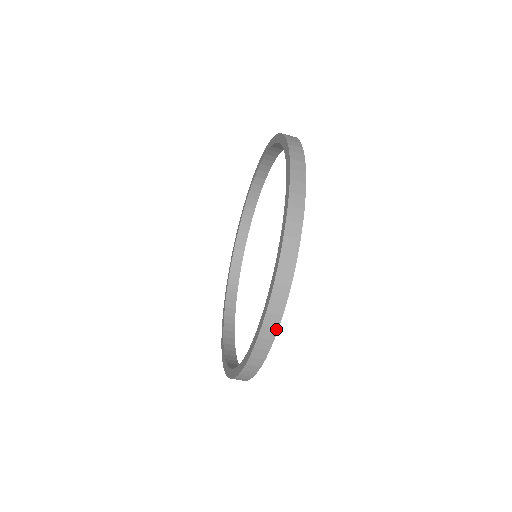
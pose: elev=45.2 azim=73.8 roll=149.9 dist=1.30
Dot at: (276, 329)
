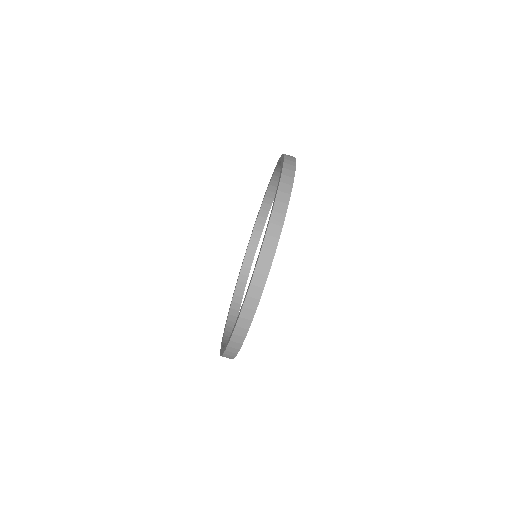
Dot at: (244, 338)
